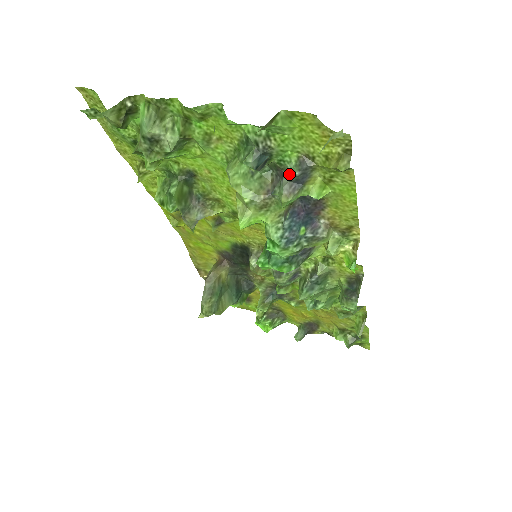
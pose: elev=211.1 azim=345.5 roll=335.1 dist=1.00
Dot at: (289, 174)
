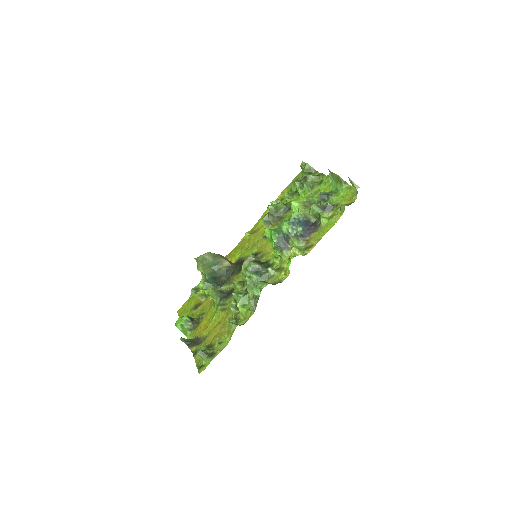
Dot at: (325, 205)
